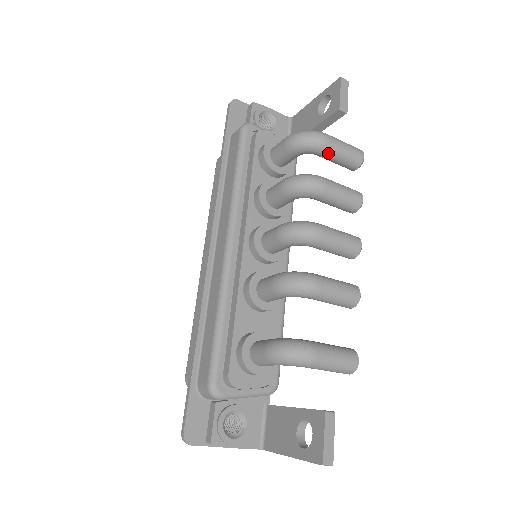
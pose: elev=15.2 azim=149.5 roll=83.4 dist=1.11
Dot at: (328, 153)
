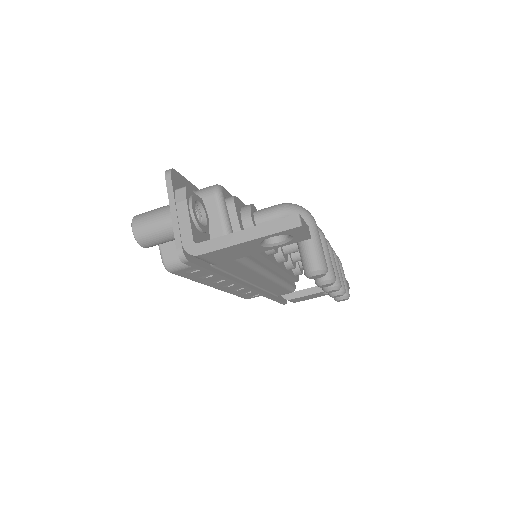
Dot at: occluded
